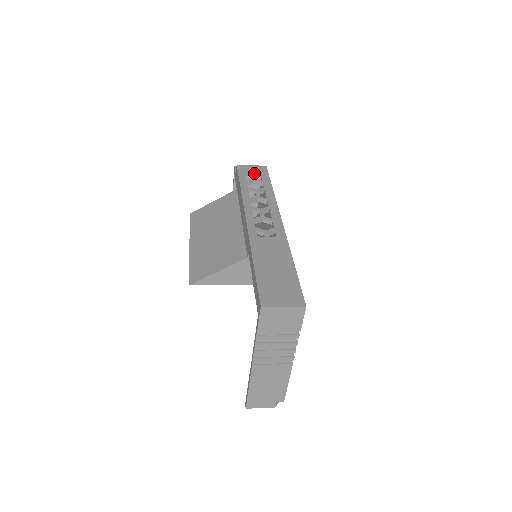
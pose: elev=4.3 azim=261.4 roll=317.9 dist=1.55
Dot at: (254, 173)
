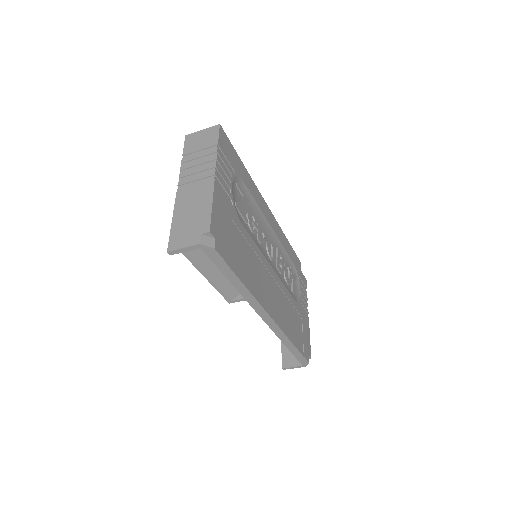
Dot at: occluded
